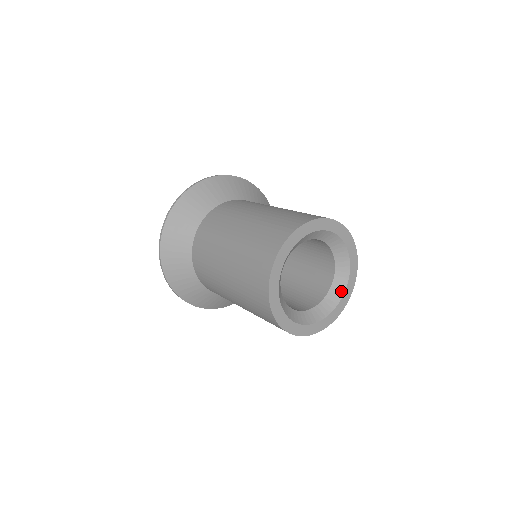
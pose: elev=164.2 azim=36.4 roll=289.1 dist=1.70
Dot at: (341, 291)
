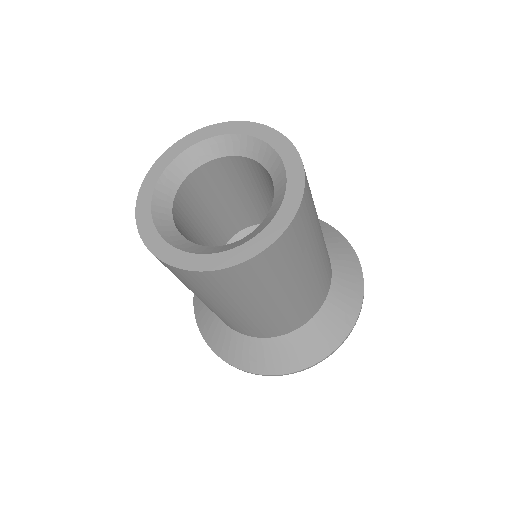
Dot at: (282, 175)
